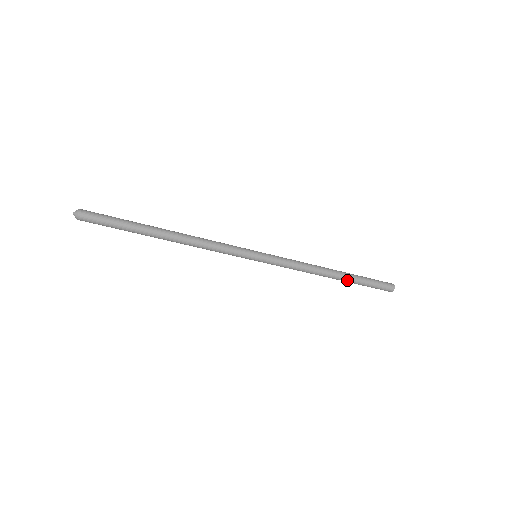
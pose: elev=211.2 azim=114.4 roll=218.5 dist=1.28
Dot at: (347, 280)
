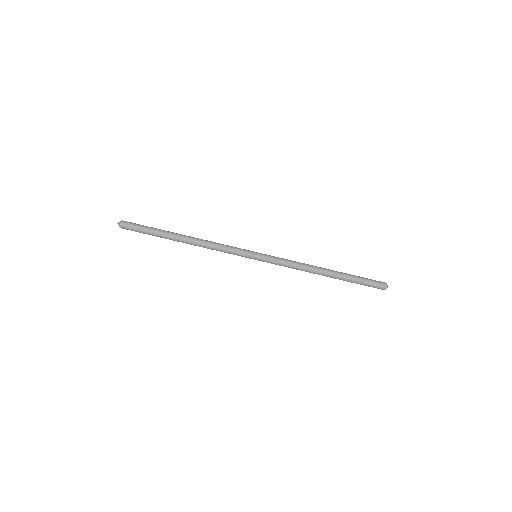
Dot at: (340, 273)
